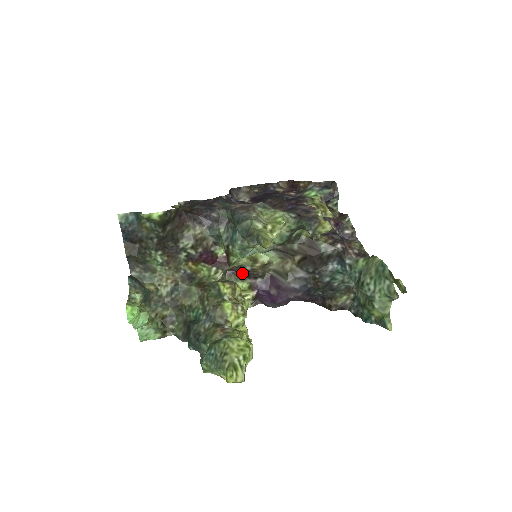
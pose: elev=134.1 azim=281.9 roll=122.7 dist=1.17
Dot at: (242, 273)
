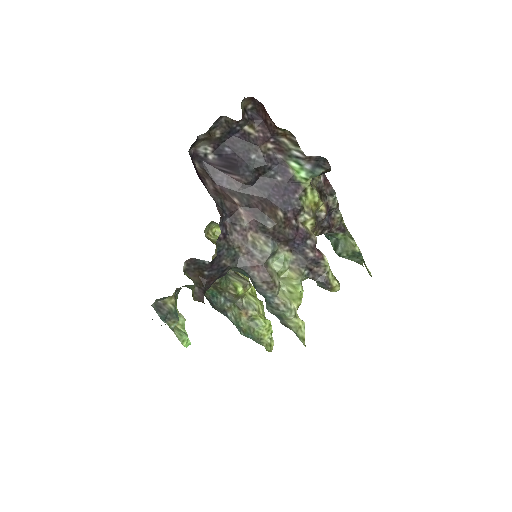
Dot at: occluded
